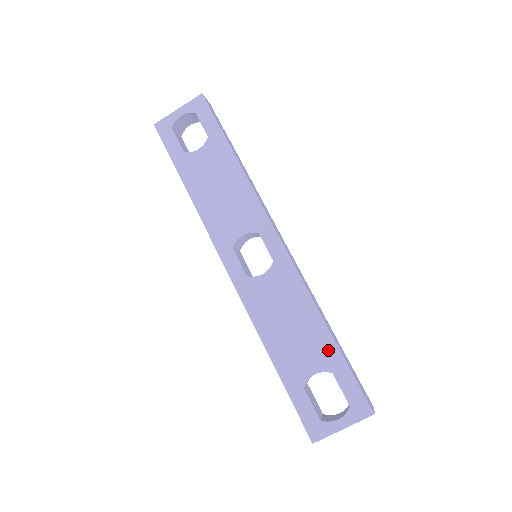
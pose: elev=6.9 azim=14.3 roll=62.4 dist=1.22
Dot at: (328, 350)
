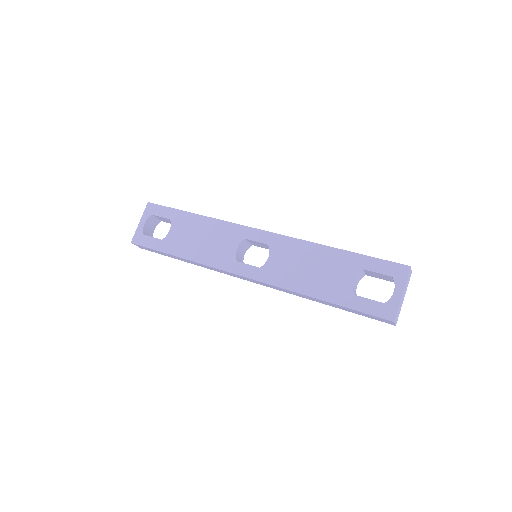
Dot at: (347, 259)
